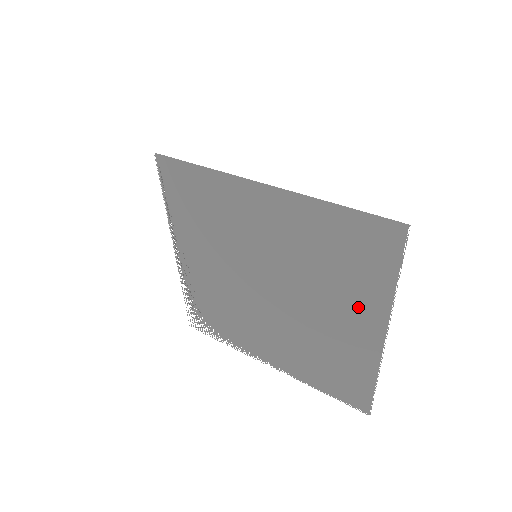
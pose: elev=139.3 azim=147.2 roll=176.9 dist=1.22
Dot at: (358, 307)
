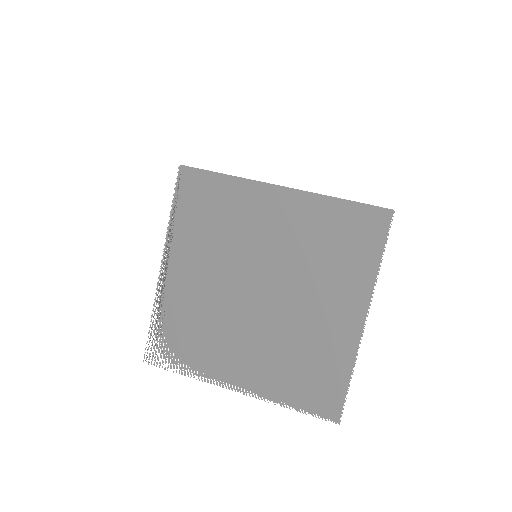
Dot at: (345, 292)
